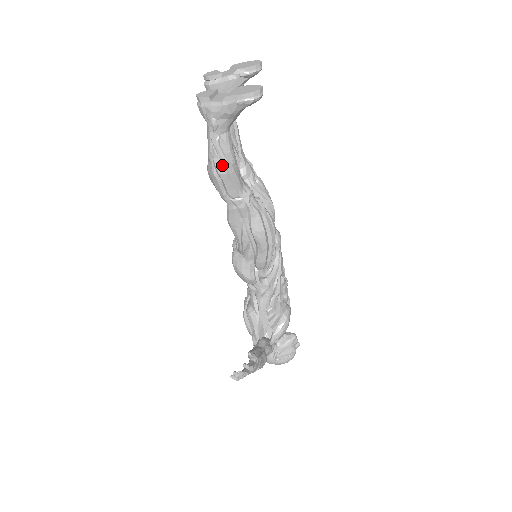
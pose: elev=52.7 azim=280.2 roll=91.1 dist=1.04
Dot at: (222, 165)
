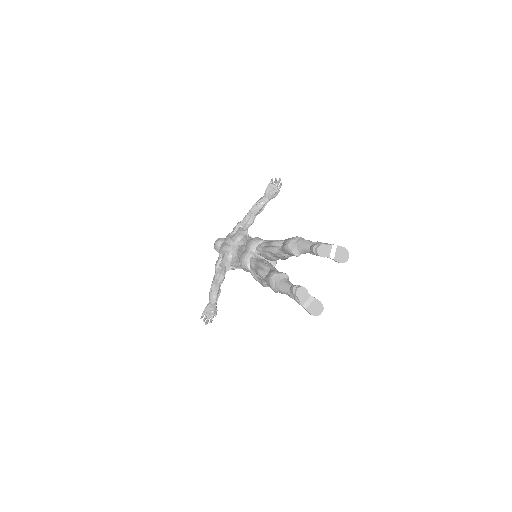
Dot at: occluded
